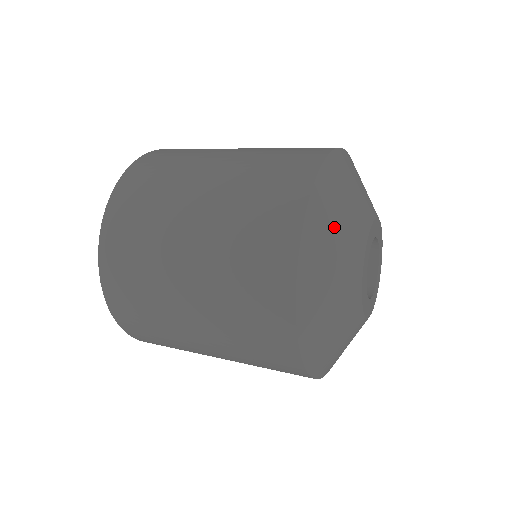
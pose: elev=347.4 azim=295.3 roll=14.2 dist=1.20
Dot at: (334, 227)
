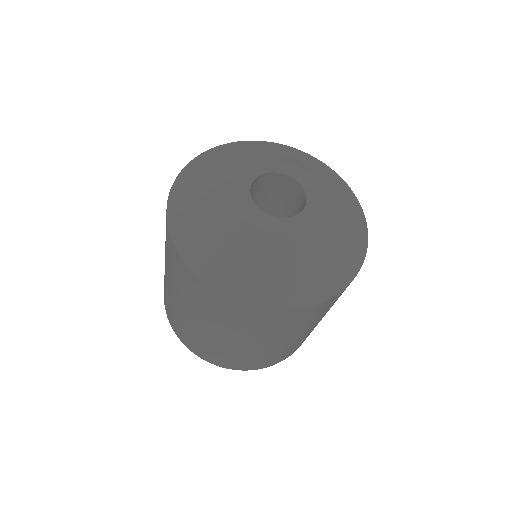
Dot at: (207, 169)
